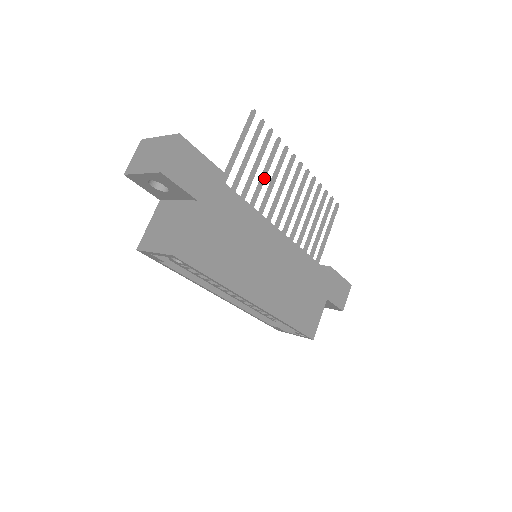
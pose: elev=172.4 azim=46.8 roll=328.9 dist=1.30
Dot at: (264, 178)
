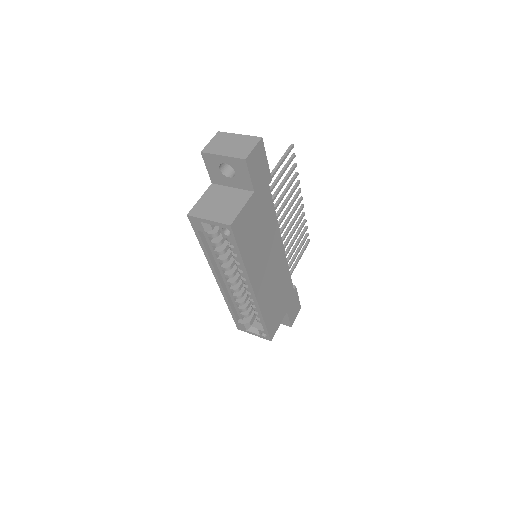
Dot at: (283, 197)
